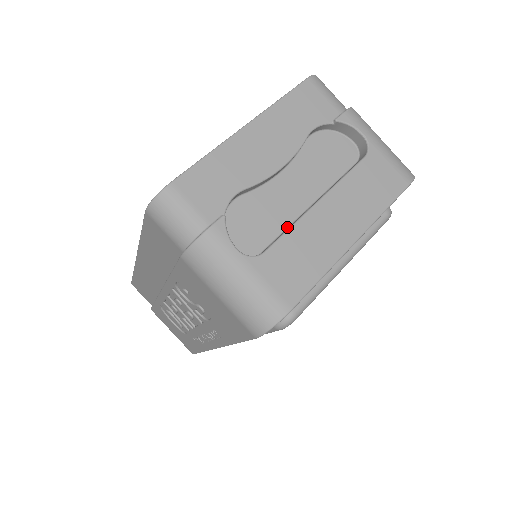
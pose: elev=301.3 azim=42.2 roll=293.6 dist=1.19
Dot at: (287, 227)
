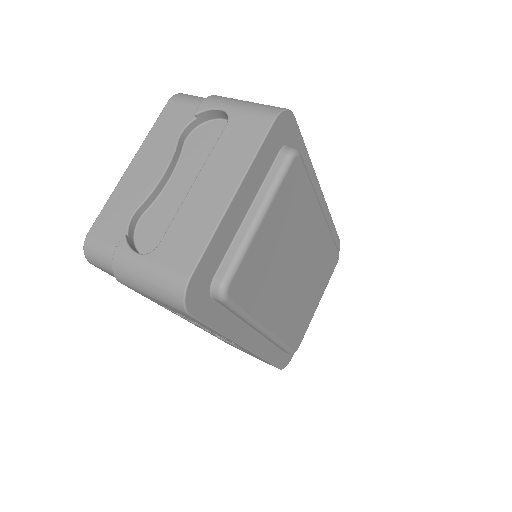
Dot at: occluded
